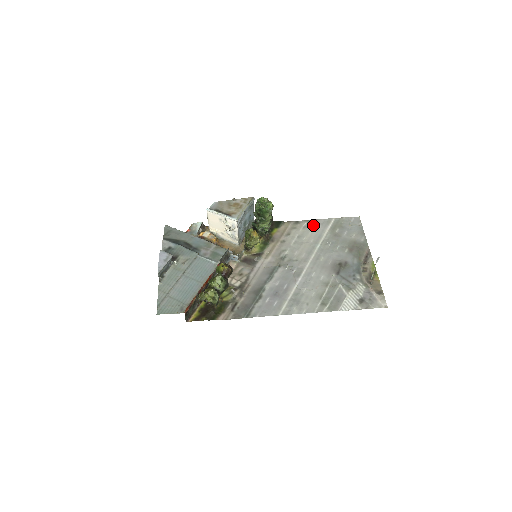
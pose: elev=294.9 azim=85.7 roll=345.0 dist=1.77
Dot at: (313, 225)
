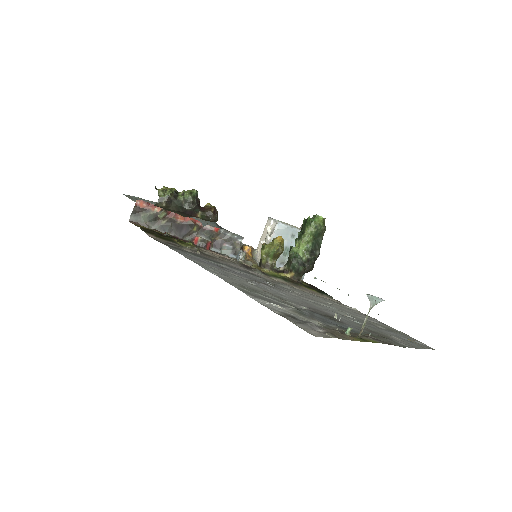
Dot at: (360, 313)
